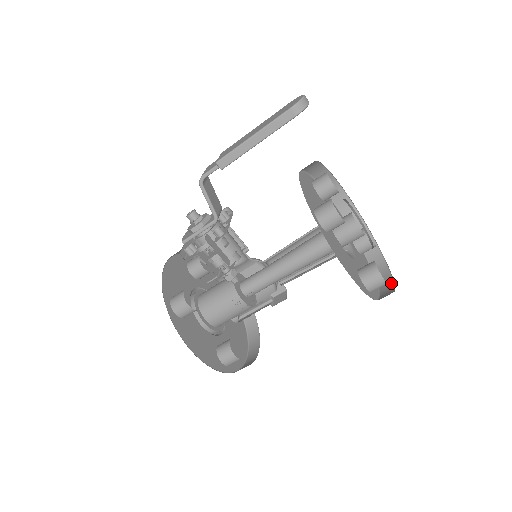
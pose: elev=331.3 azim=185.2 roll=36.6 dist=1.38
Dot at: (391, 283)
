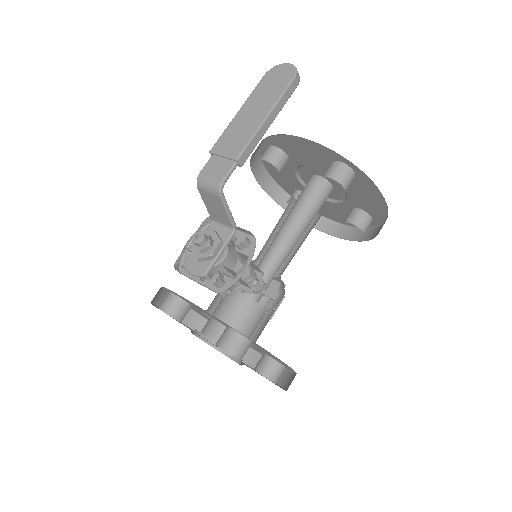
Dot at: (343, 227)
